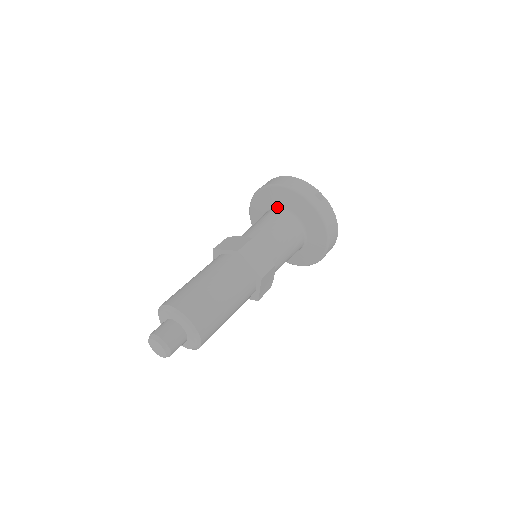
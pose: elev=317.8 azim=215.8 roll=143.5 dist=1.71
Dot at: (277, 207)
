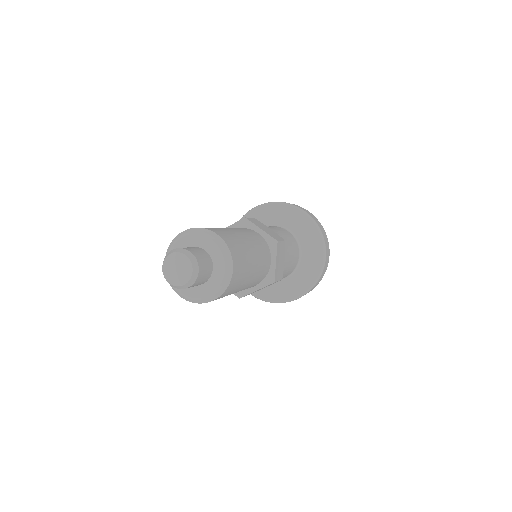
Dot at: occluded
